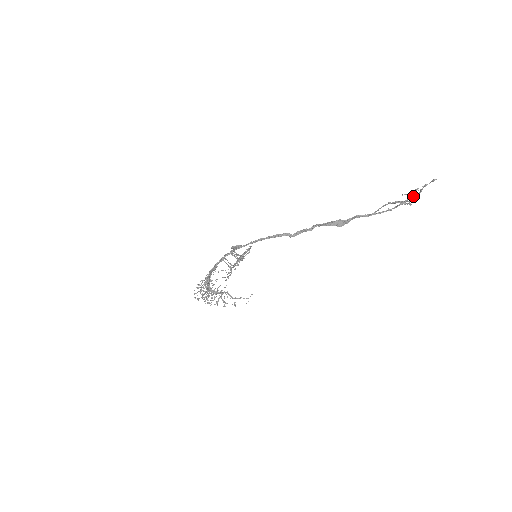
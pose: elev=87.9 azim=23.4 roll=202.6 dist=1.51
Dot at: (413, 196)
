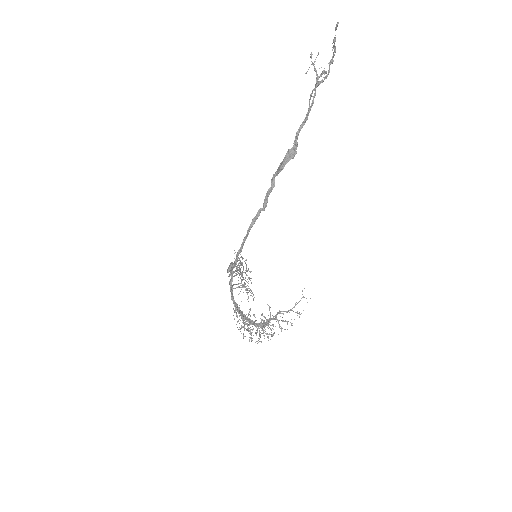
Dot at: (332, 61)
